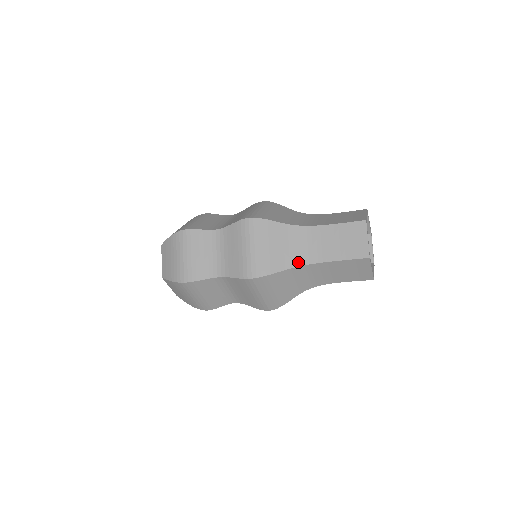
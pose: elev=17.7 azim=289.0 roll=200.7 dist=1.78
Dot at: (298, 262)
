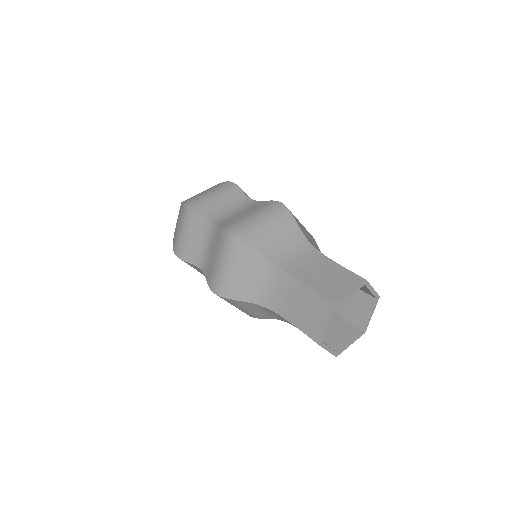
Dot at: (278, 319)
